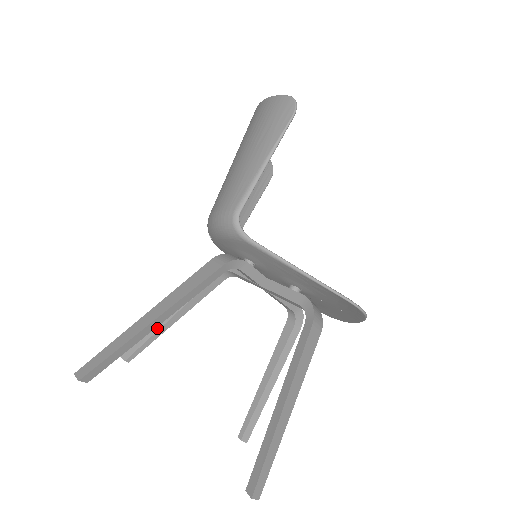
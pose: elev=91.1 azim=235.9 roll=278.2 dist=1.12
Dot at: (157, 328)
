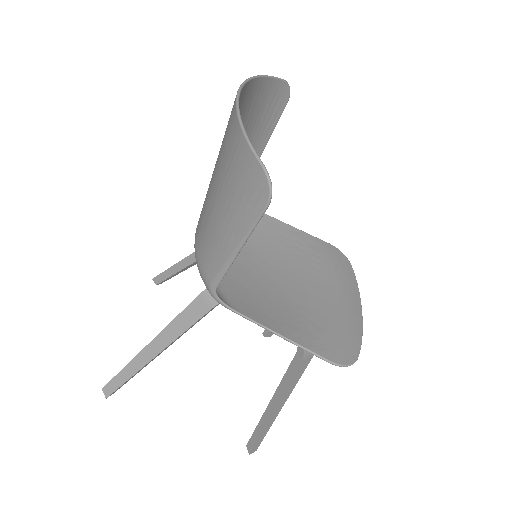
Dot at: (177, 270)
